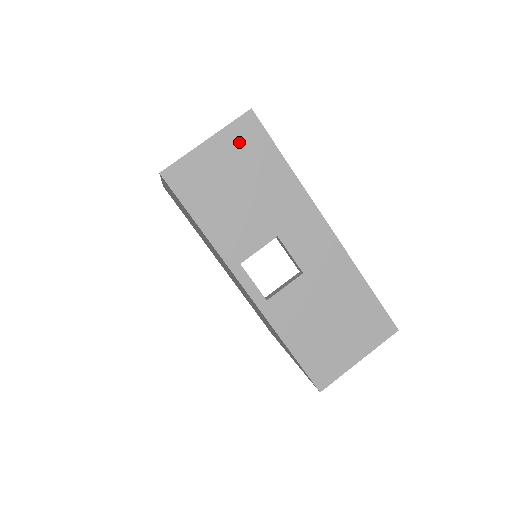
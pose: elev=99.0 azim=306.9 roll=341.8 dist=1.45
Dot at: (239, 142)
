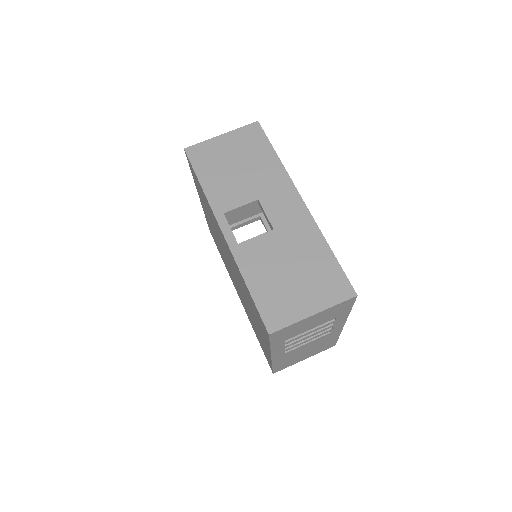
Dot at: (244, 138)
